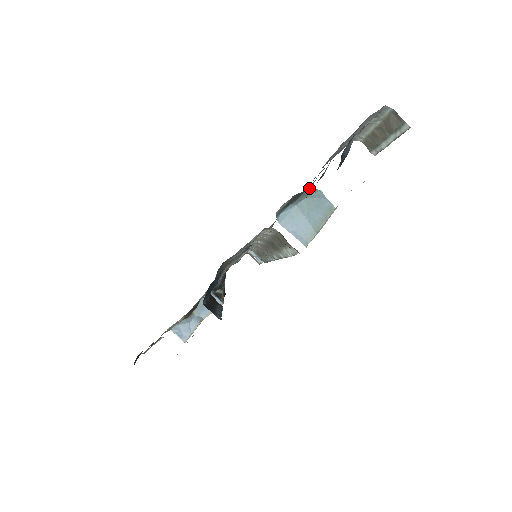
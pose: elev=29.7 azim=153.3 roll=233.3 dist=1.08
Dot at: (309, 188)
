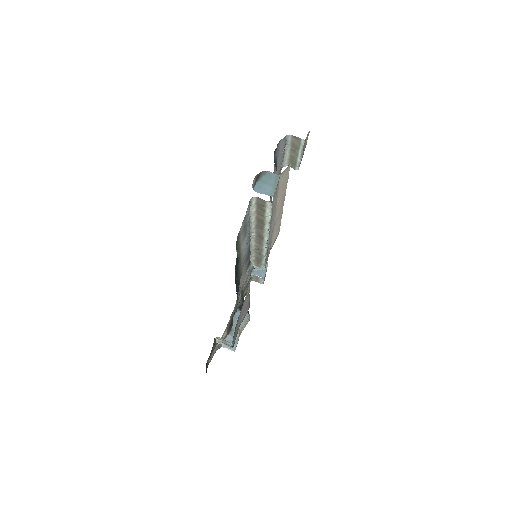
Dot at: occluded
